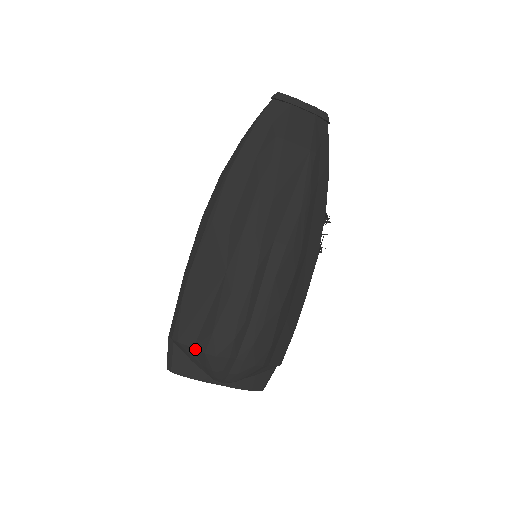
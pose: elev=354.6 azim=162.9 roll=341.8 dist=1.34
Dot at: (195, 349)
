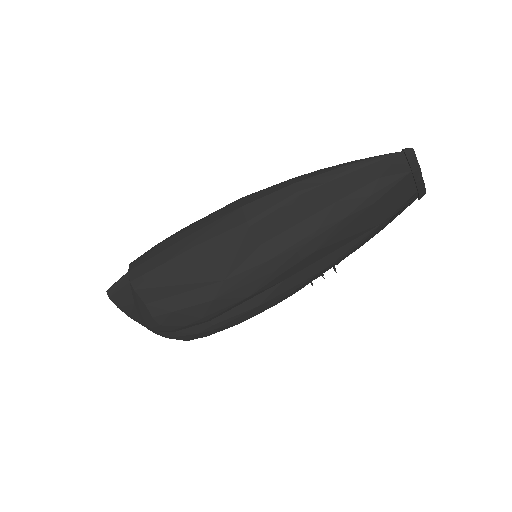
Dot at: (146, 306)
